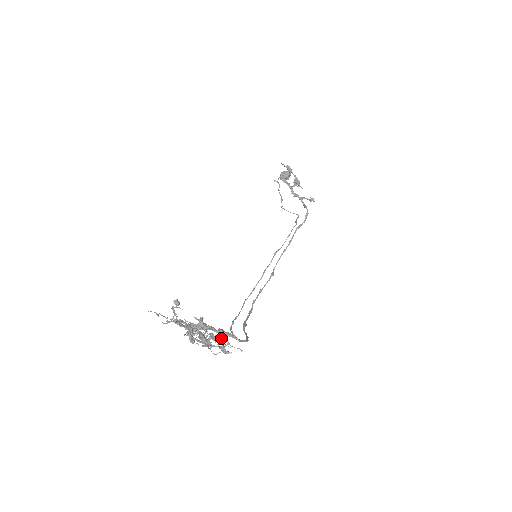
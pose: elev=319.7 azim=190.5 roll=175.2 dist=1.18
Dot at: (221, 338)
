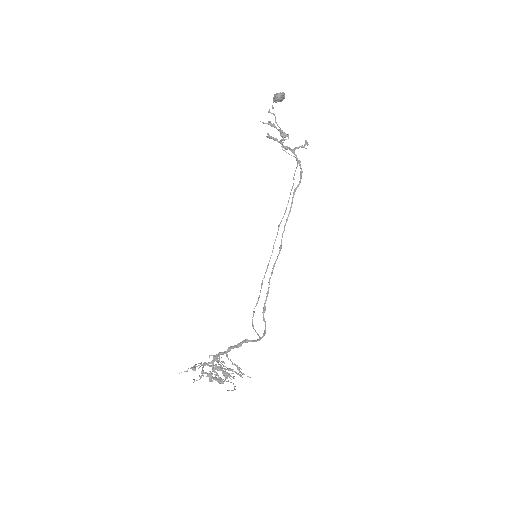
Dot at: (232, 377)
